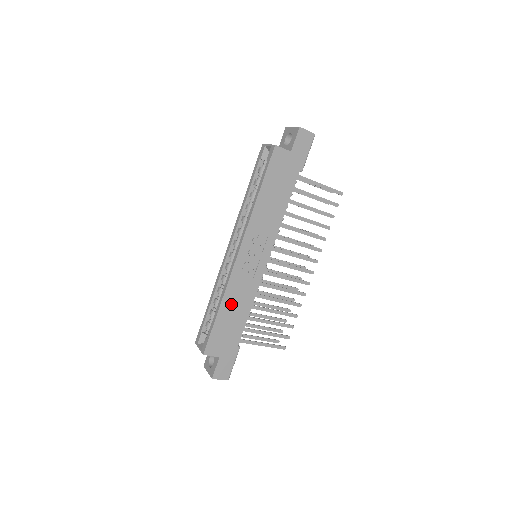
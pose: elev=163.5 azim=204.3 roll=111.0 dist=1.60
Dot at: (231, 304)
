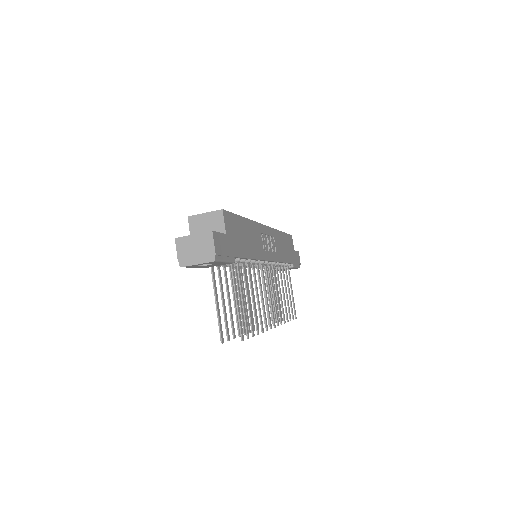
Dot at: (250, 232)
